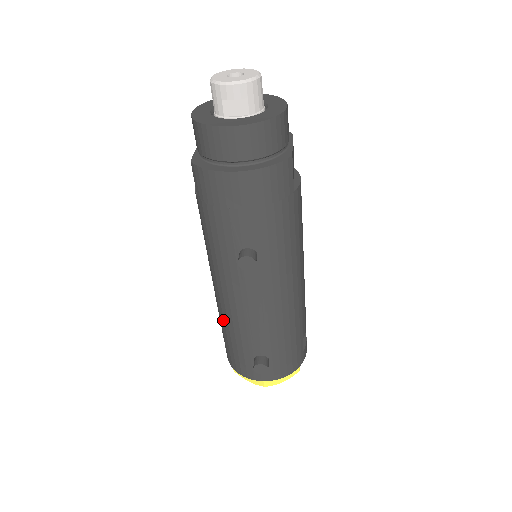
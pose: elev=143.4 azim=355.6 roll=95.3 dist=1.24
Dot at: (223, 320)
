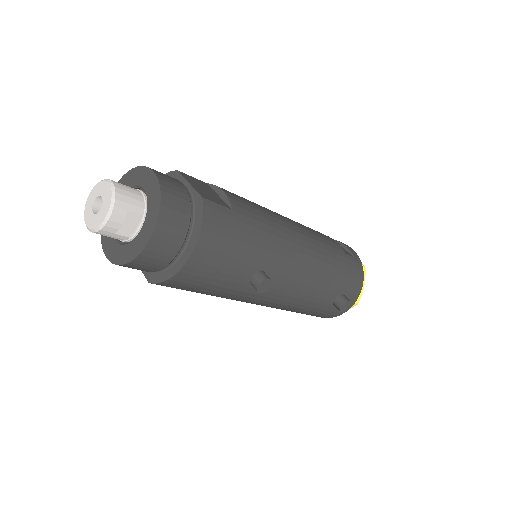
Dot at: occluded
